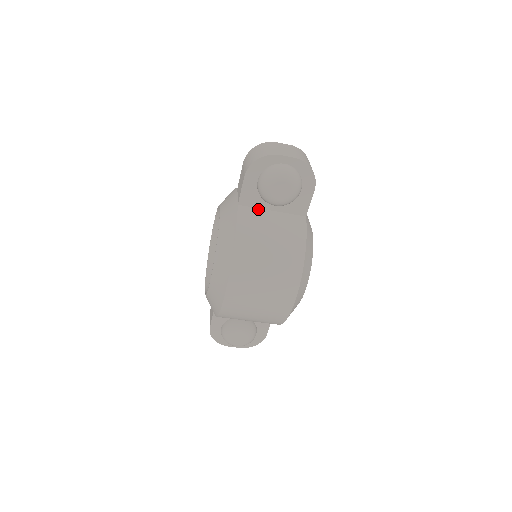
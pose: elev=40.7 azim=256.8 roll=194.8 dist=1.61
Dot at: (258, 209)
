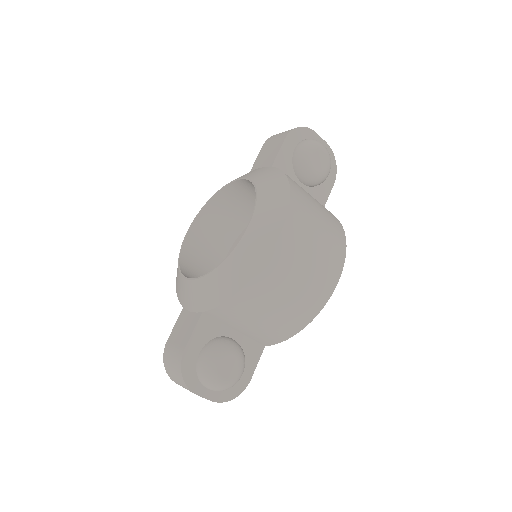
Dot at: occluded
